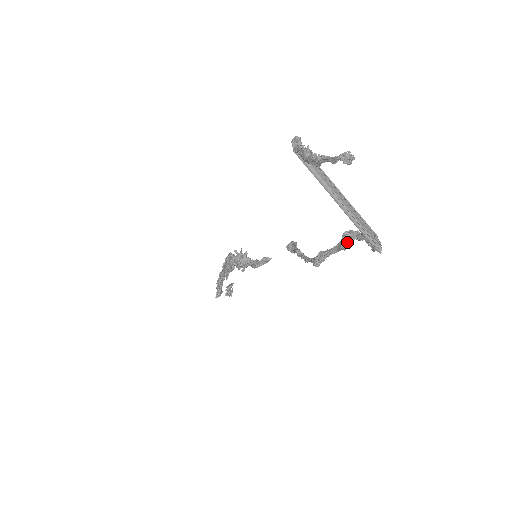
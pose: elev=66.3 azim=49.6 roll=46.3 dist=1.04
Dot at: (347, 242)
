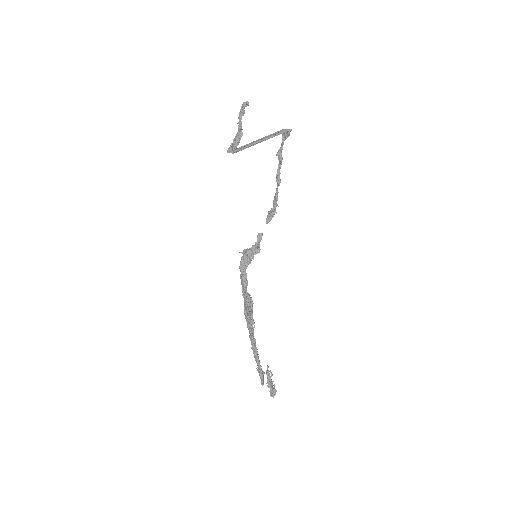
Dot at: (279, 151)
